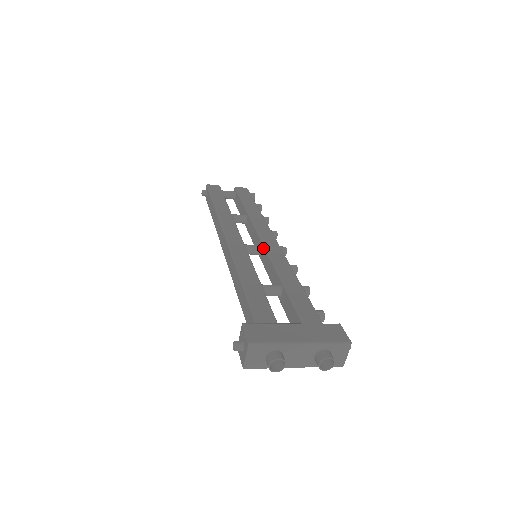
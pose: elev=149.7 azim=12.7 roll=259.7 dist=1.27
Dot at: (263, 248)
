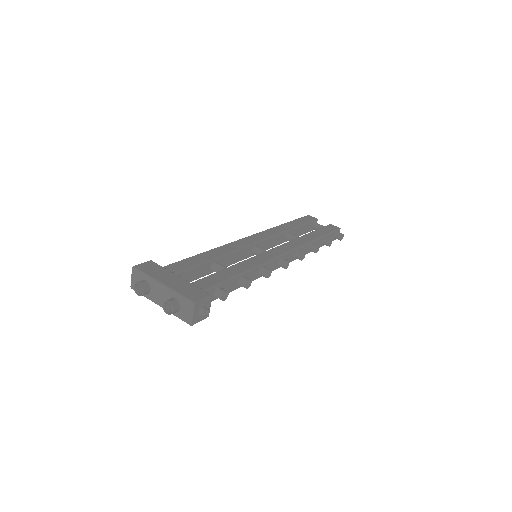
Dot at: (265, 252)
